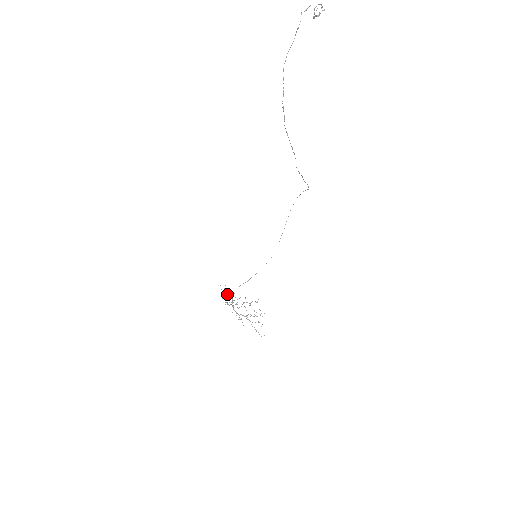
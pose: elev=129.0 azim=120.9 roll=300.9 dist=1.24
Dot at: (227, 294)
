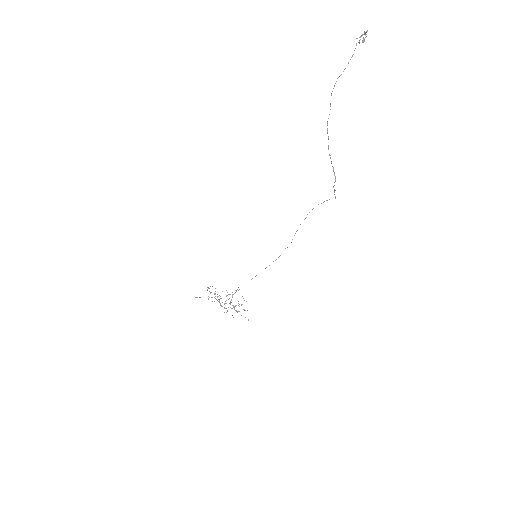
Dot at: occluded
